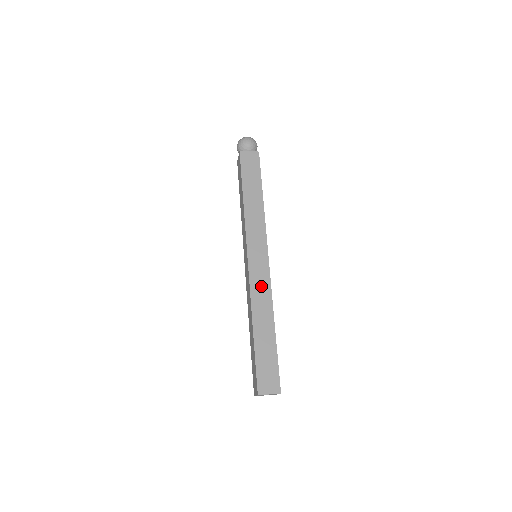
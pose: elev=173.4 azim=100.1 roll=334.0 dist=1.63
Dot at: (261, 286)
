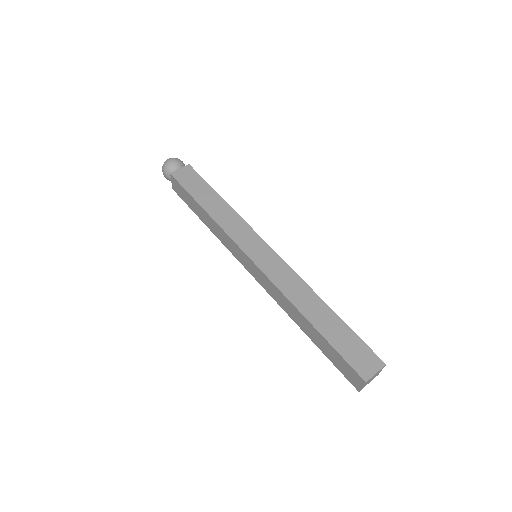
Dot at: (284, 277)
